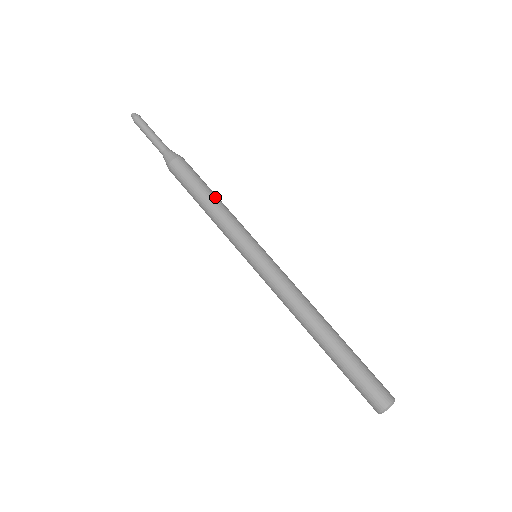
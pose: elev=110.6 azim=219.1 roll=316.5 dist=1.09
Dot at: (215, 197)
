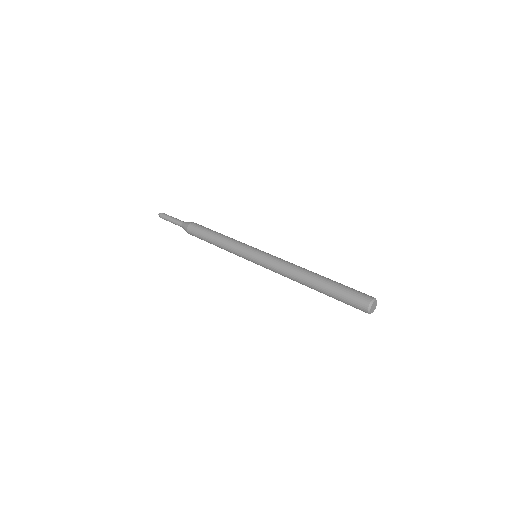
Dot at: (217, 235)
